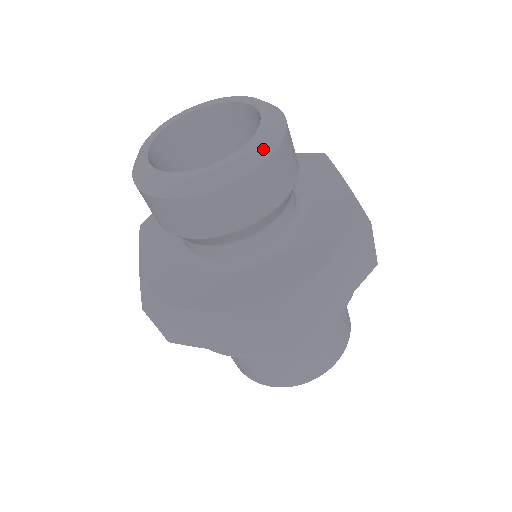
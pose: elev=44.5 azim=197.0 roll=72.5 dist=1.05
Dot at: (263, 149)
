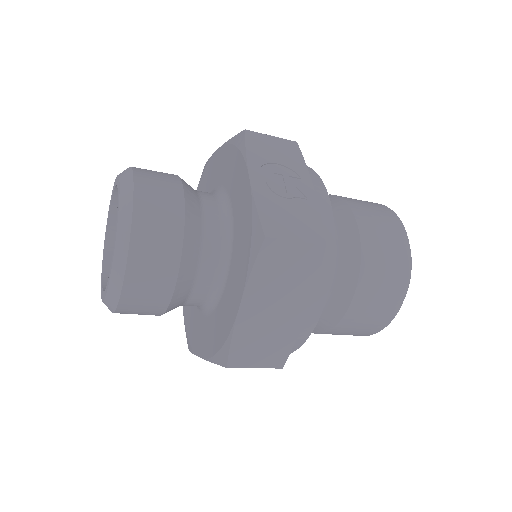
Dot at: (119, 258)
